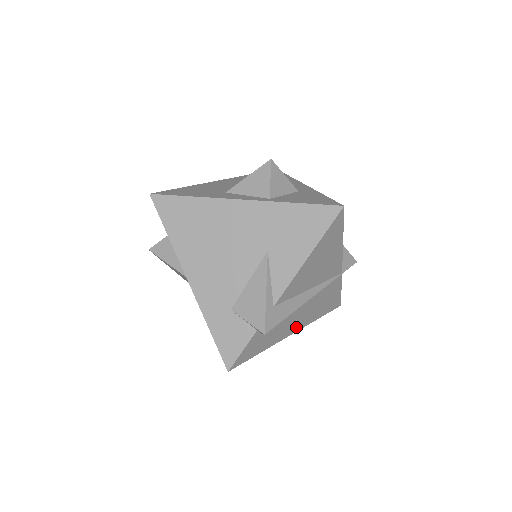
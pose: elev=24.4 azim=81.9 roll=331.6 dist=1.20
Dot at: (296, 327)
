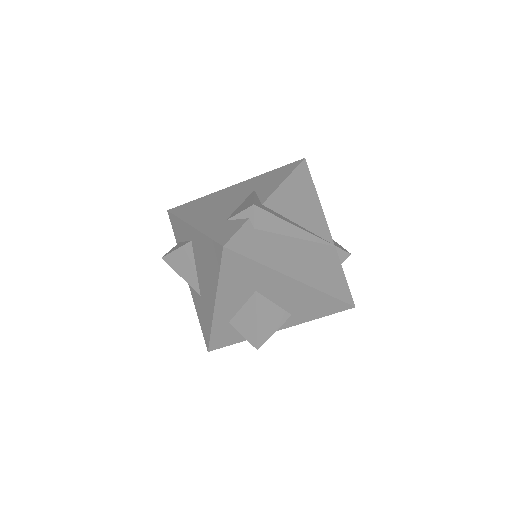
Dot at: (299, 274)
